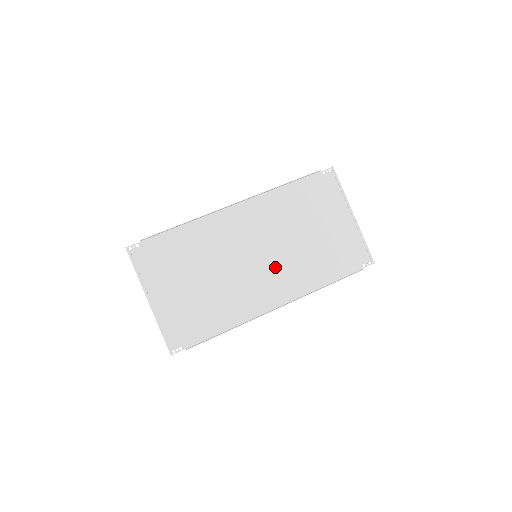
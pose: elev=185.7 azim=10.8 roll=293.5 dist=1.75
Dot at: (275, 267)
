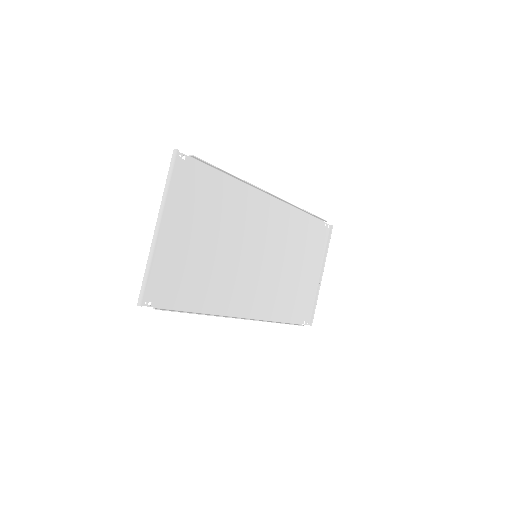
Dot at: (261, 278)
